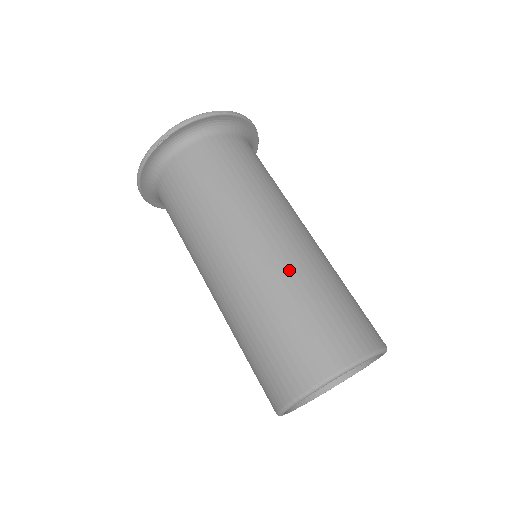
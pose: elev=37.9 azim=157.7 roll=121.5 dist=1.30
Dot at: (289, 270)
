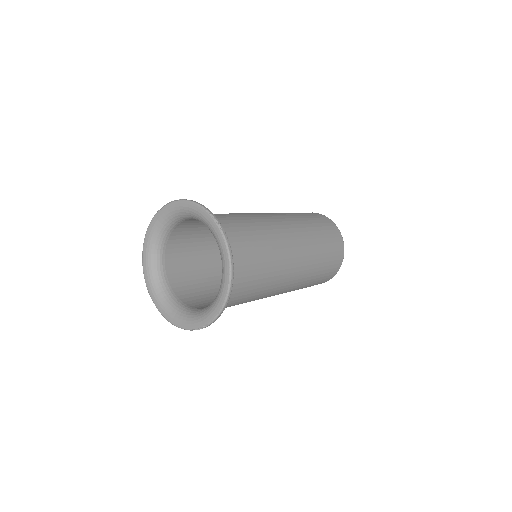
Dot at: (307, 276)
